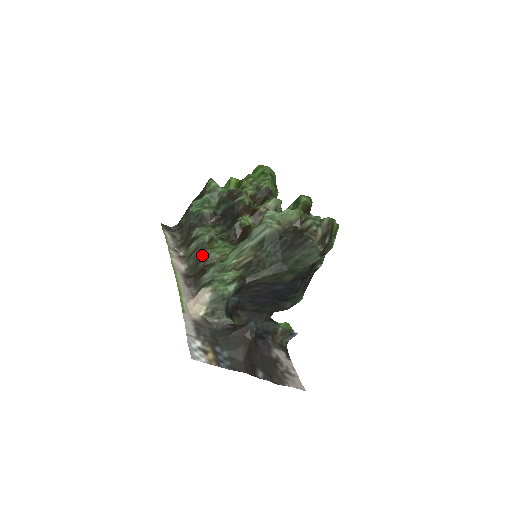
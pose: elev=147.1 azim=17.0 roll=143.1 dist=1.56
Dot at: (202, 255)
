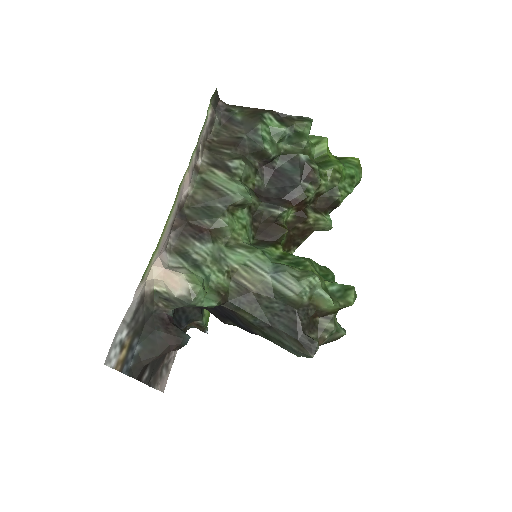
Dot at: (217, 214)
